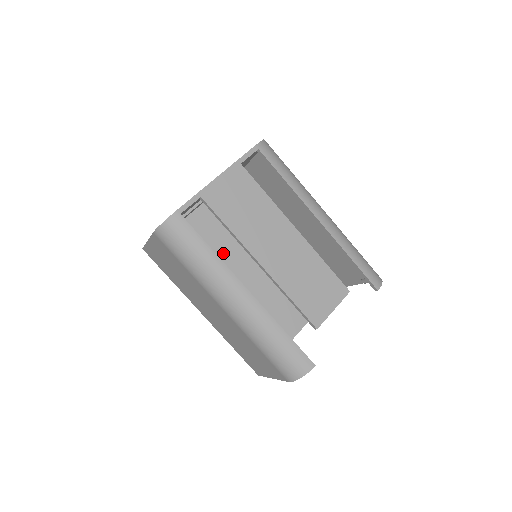
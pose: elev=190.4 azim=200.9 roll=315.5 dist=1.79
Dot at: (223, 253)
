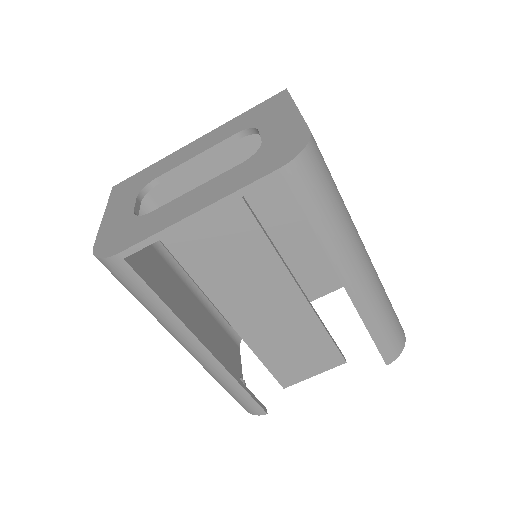
Dot at: occluded
